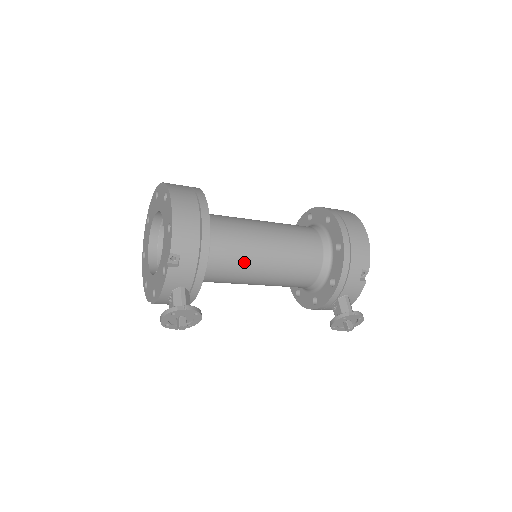
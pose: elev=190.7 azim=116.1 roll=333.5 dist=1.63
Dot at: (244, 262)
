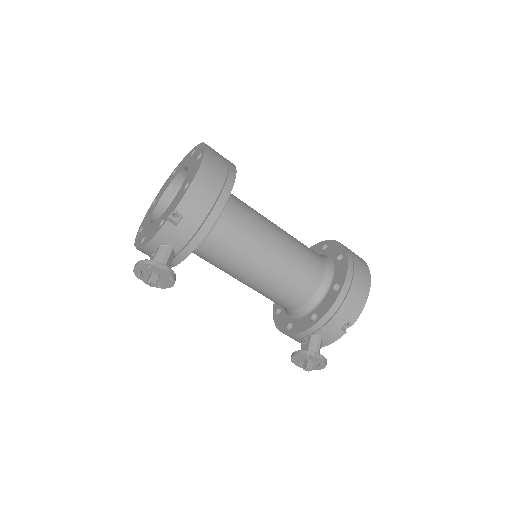
Dot at: (241, 255)
